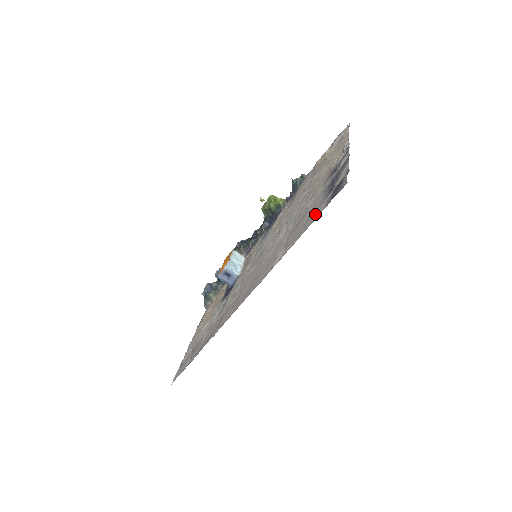
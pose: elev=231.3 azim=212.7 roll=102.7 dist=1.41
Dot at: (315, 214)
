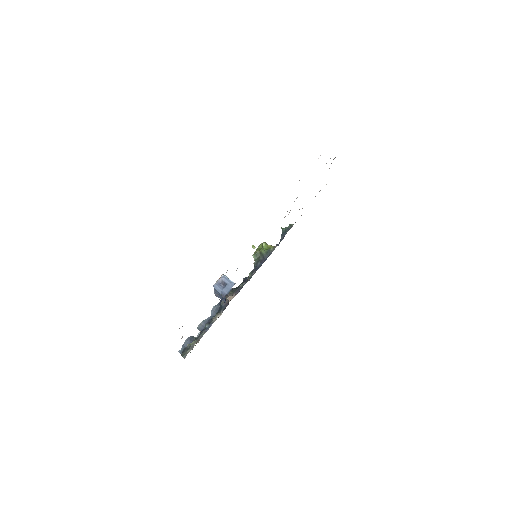
Dot at: occluded
